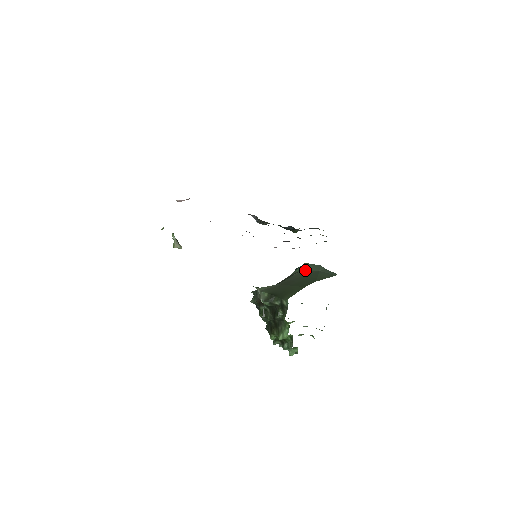
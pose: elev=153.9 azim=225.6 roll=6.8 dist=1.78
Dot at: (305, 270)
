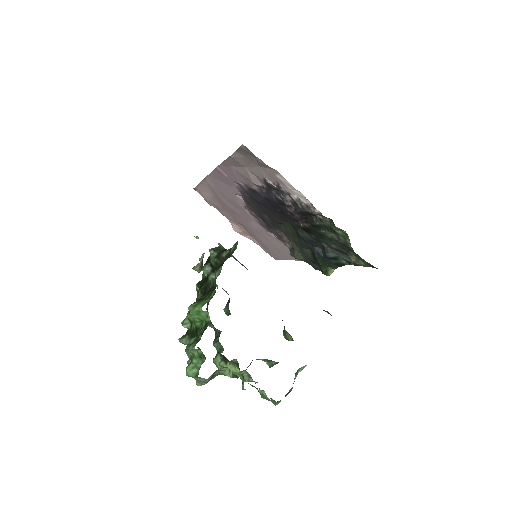
Dot at: occluded
